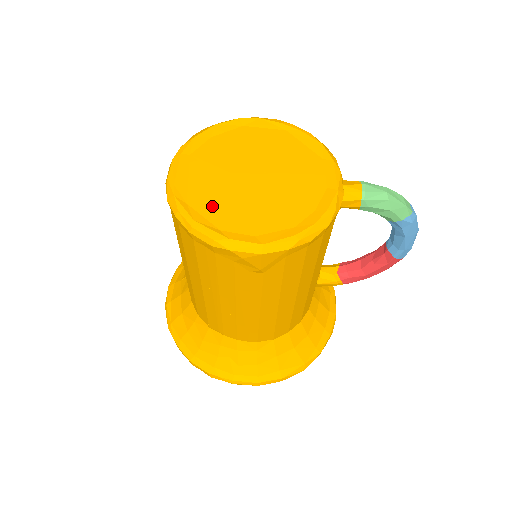
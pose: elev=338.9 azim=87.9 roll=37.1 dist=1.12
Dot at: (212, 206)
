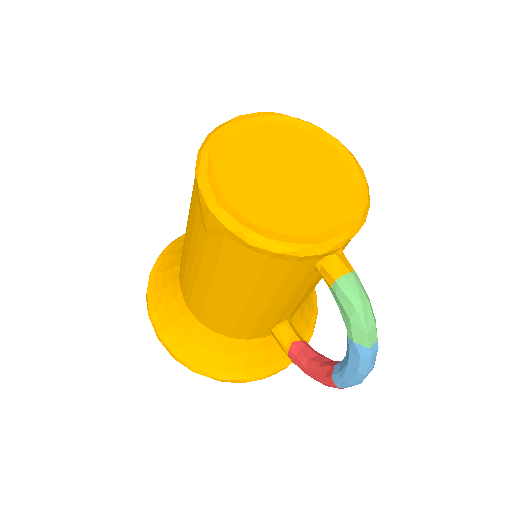
Dot at: (233, 155)
